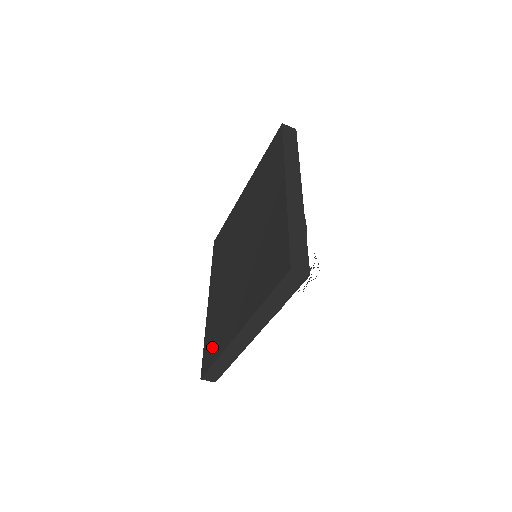
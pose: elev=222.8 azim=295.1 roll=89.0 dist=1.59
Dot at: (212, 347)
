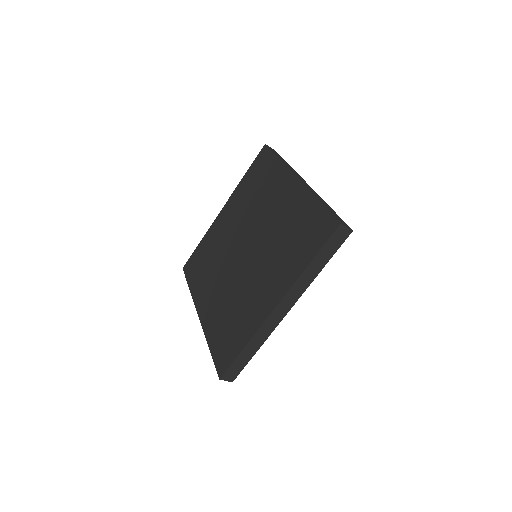
Dot at: (195, 269)
